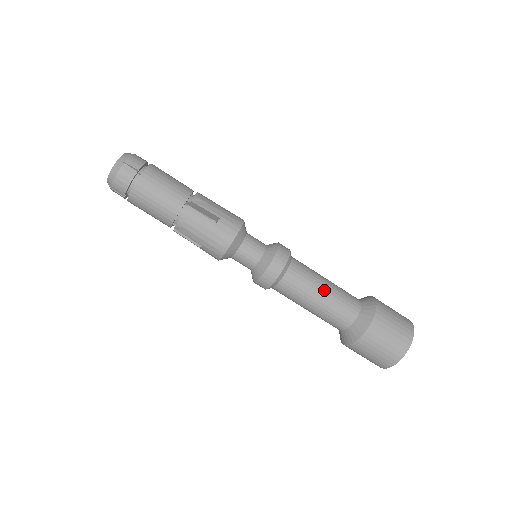
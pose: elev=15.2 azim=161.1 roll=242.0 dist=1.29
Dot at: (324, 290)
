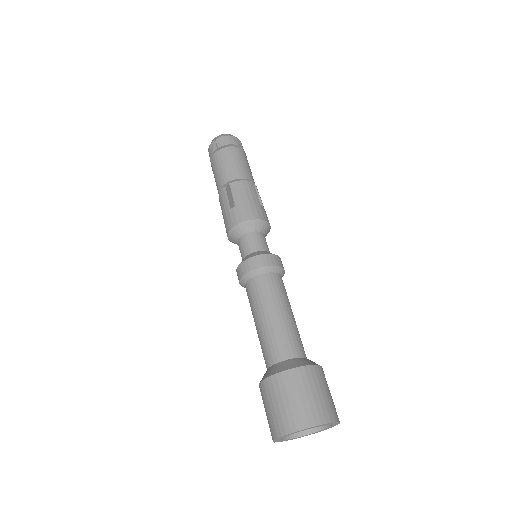
Dot at: (265, 317)
